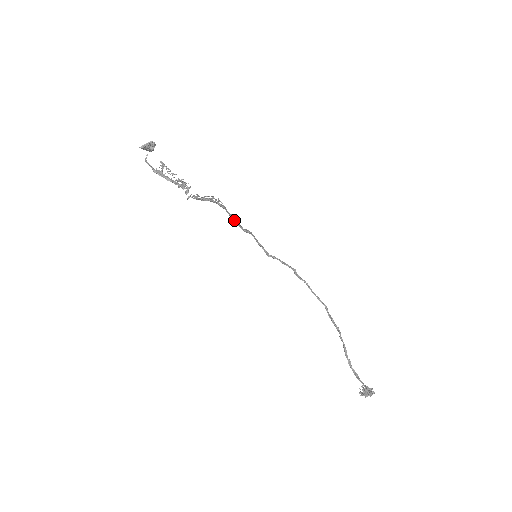
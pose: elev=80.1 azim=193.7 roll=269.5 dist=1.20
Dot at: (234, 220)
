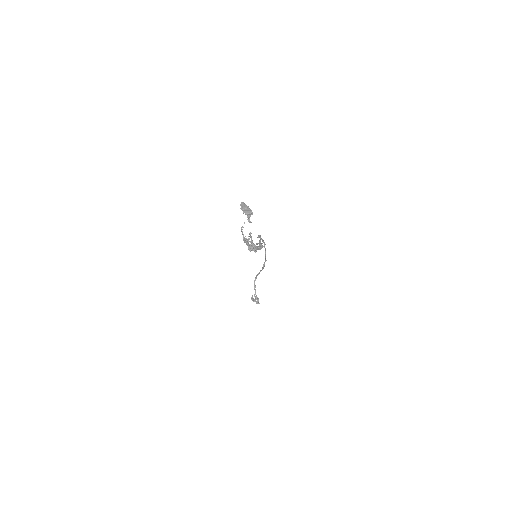
Dot at: occluded
